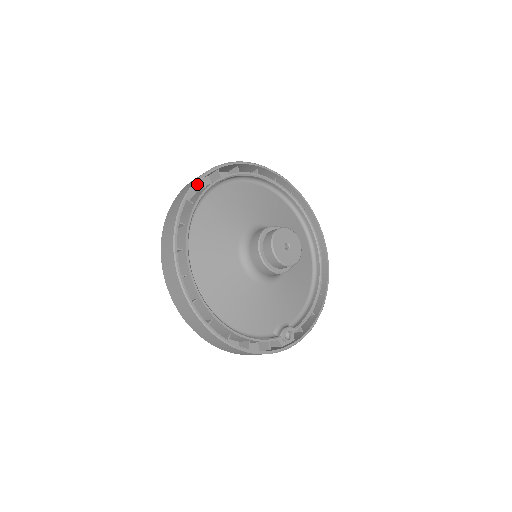
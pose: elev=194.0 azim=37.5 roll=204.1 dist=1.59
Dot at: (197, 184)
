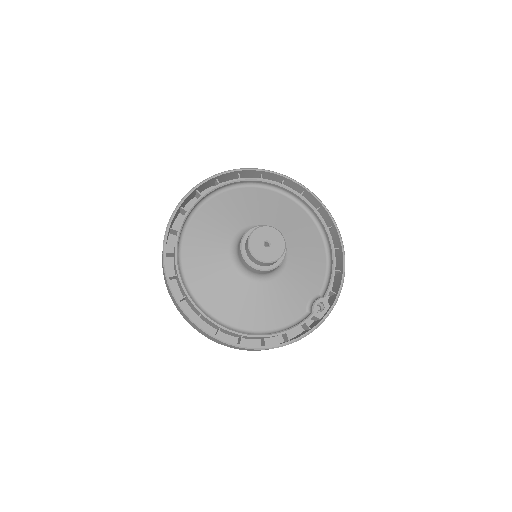
Dot at: (171, 231)
